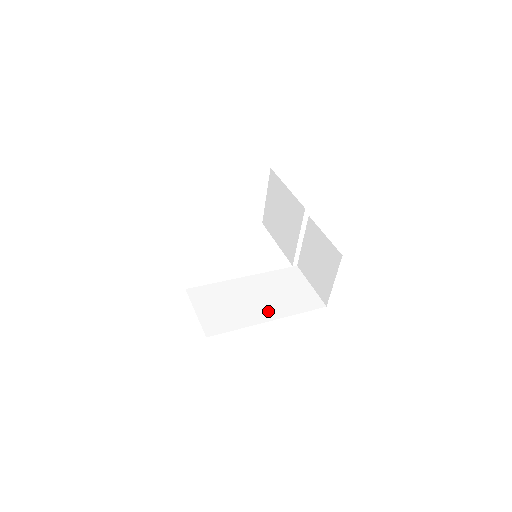
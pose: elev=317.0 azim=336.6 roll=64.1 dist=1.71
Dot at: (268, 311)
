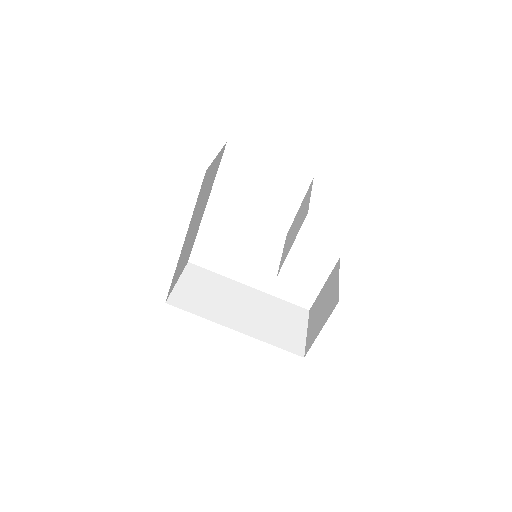
Dot at: (242, 323)
